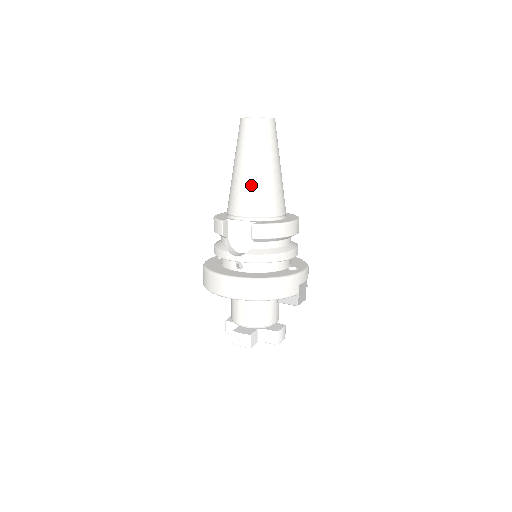
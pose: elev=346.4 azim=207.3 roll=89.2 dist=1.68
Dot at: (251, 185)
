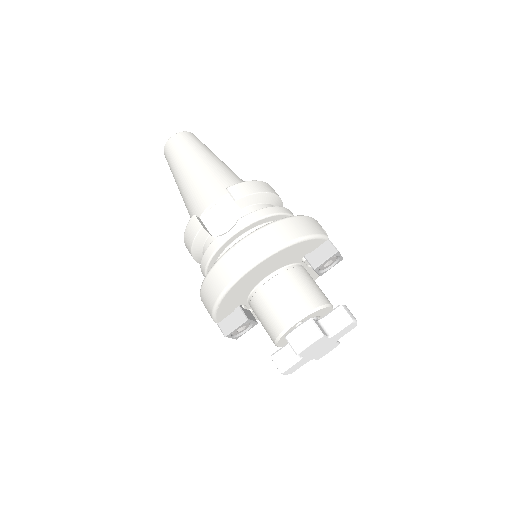
Dot at: (204, 174)
